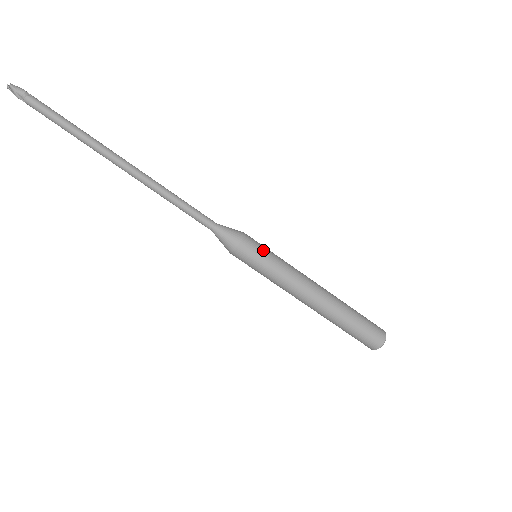
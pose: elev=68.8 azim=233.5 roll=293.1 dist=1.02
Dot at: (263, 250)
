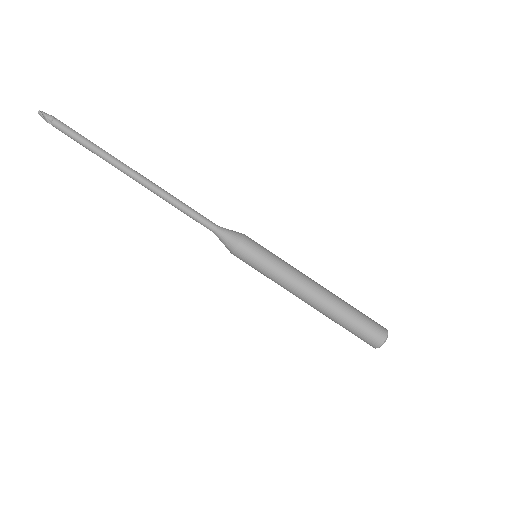
Dot at: (263, 247)
